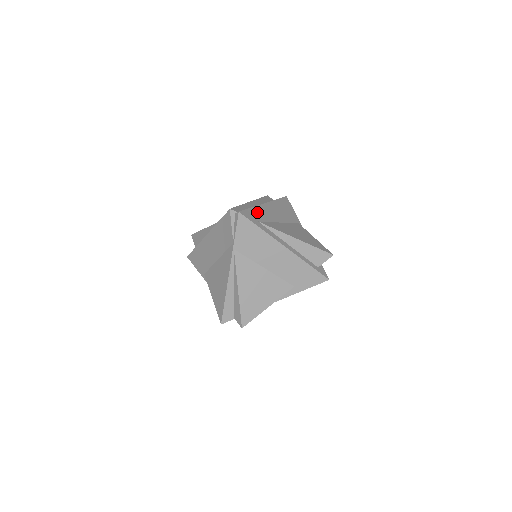
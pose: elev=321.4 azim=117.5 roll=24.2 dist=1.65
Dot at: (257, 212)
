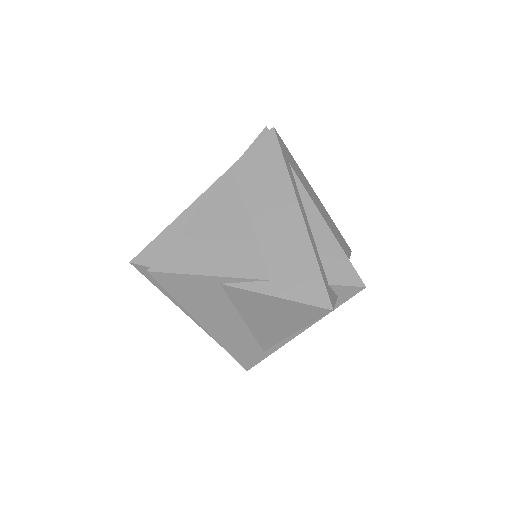
Dot at: (297, 168)
